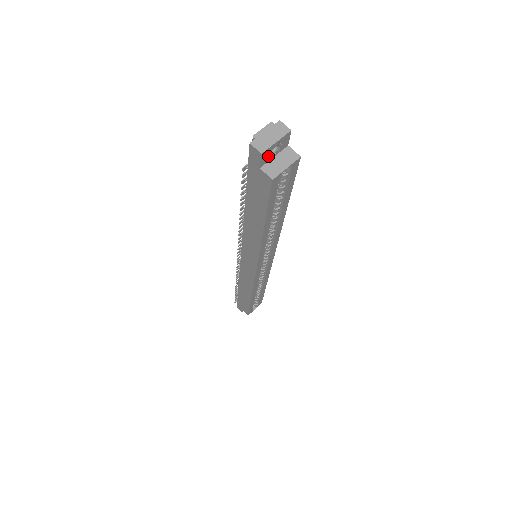
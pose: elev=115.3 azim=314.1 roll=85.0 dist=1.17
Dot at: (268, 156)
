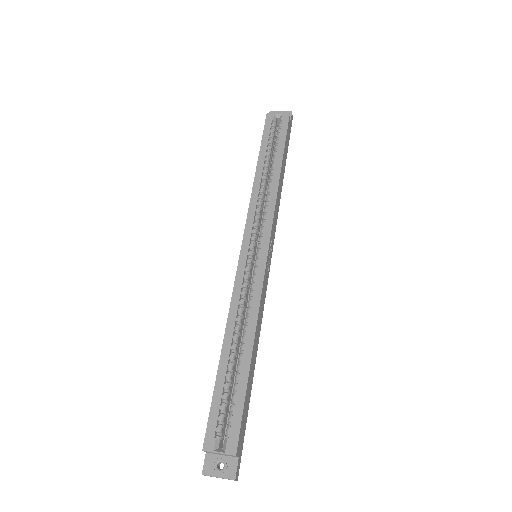
Dot at: occluded
